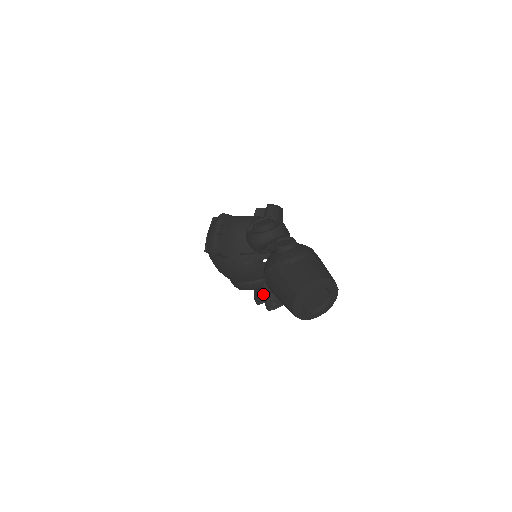
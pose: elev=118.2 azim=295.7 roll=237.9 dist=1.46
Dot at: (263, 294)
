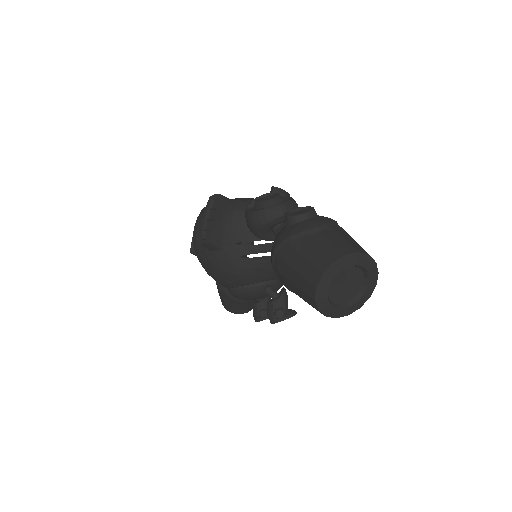
Dot at: (264, 308)
